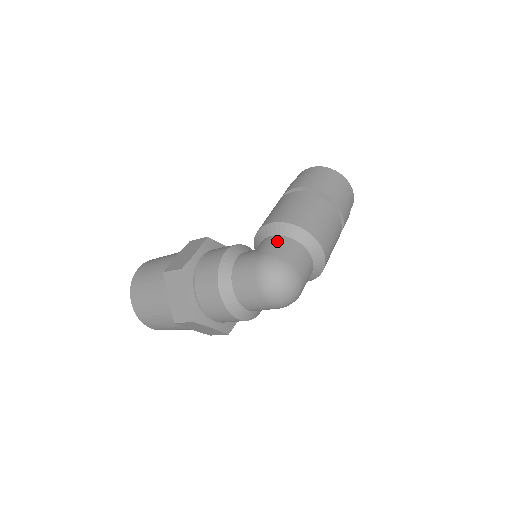
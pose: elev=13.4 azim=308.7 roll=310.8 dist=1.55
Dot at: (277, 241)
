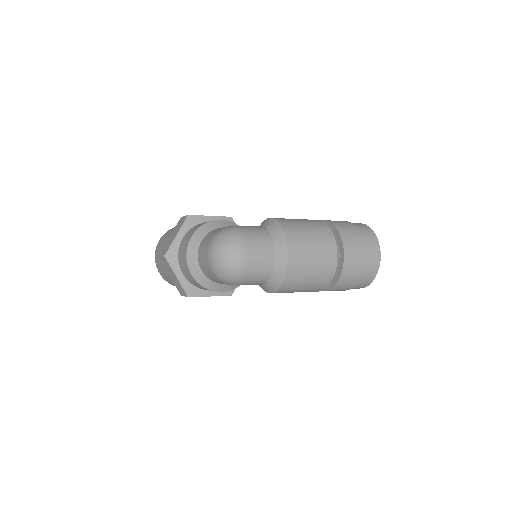
Dot at: (257, 227)
